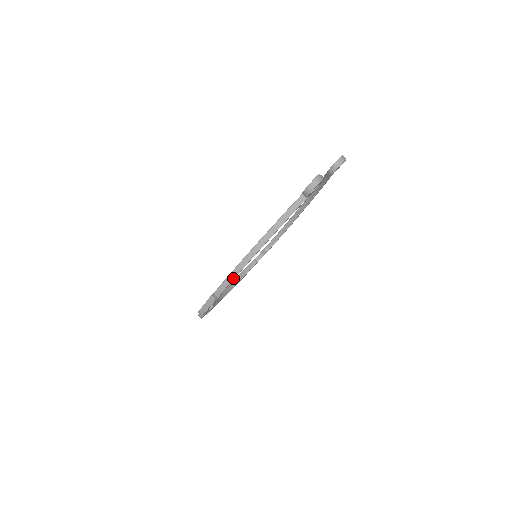
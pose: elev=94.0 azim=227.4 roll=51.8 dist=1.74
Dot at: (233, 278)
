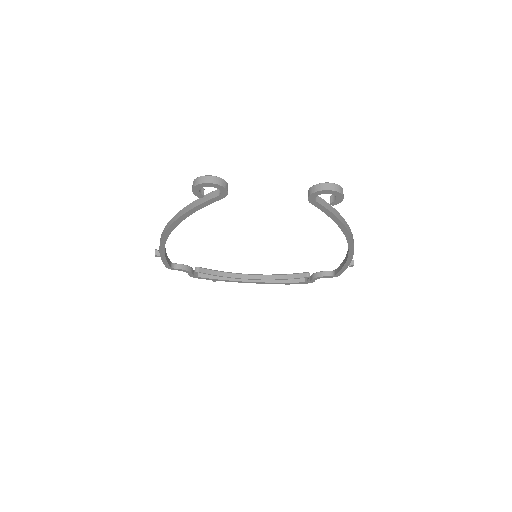
Dot at: (160, 243)
